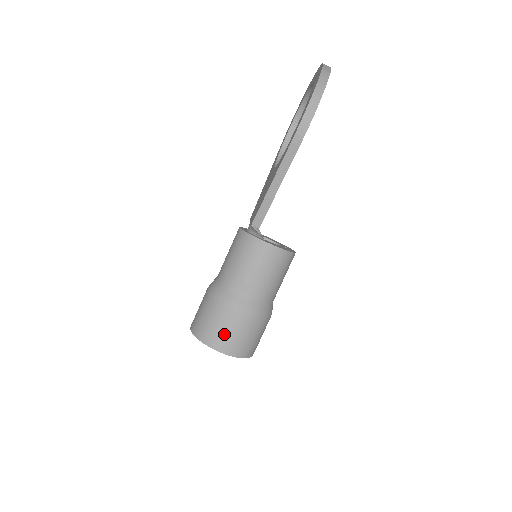
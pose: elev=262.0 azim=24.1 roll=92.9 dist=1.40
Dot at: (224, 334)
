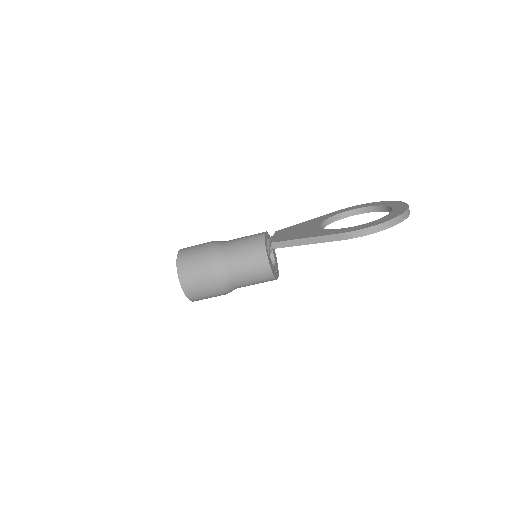
Dot at: (193, 278)
